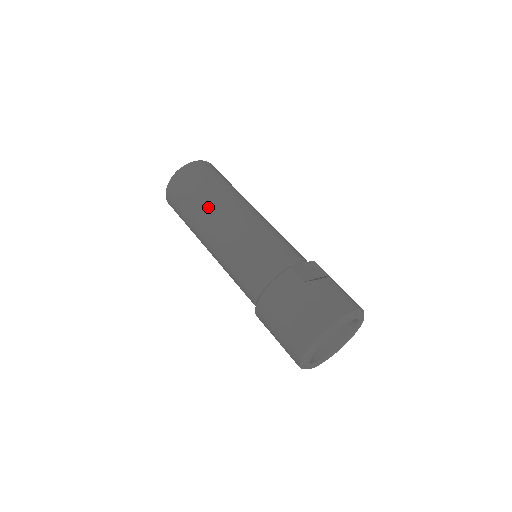
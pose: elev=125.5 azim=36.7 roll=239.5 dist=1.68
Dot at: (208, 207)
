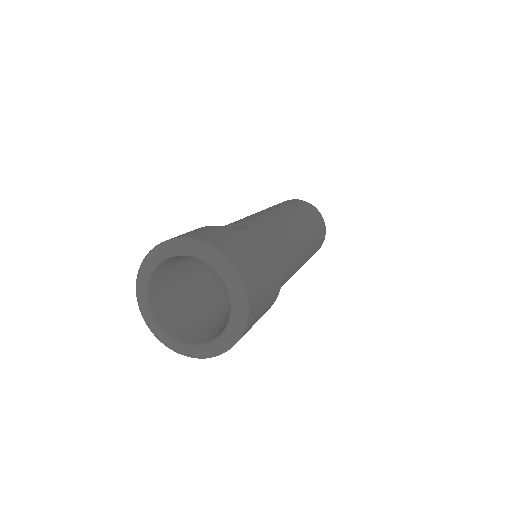
Dot at: occluded
